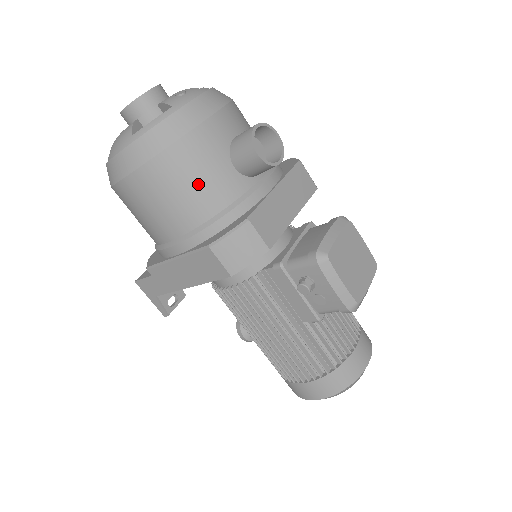
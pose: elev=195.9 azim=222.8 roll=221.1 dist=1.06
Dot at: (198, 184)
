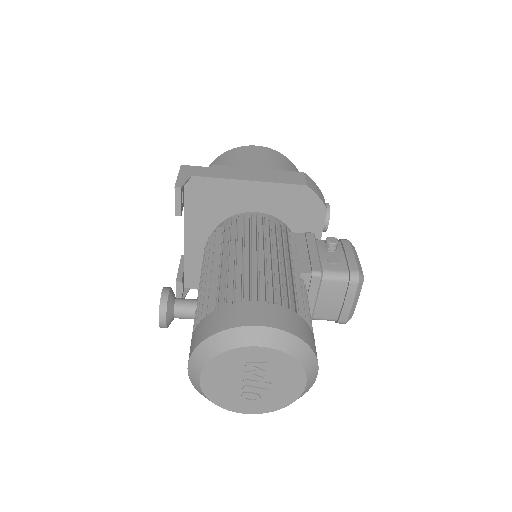
Dot at: occluded
